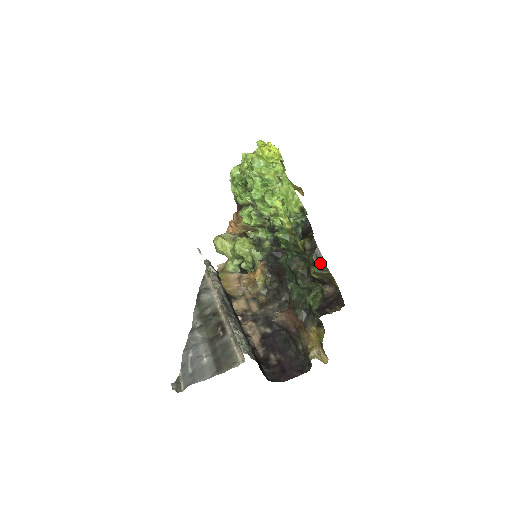
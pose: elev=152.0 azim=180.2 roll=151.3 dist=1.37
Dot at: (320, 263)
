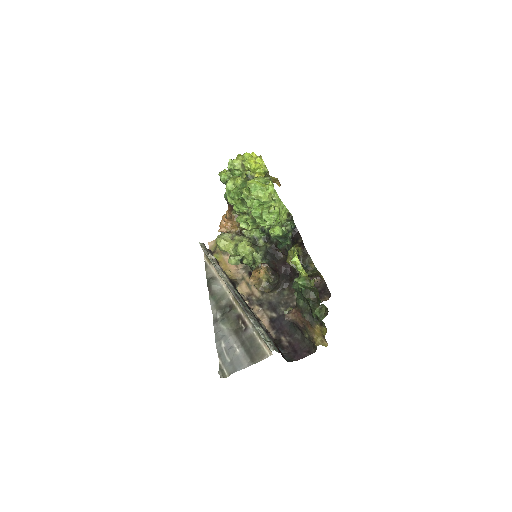
Dot at: (312, 267)
